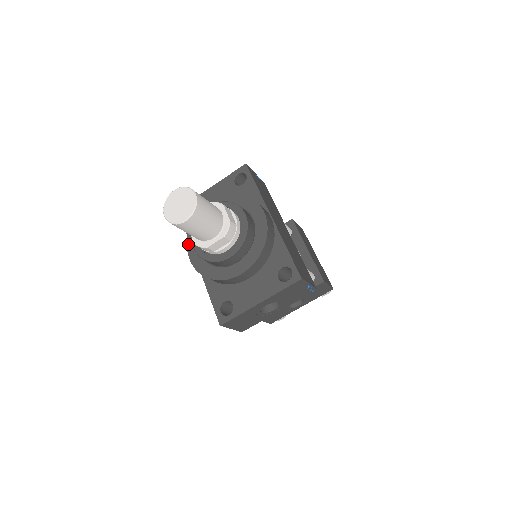
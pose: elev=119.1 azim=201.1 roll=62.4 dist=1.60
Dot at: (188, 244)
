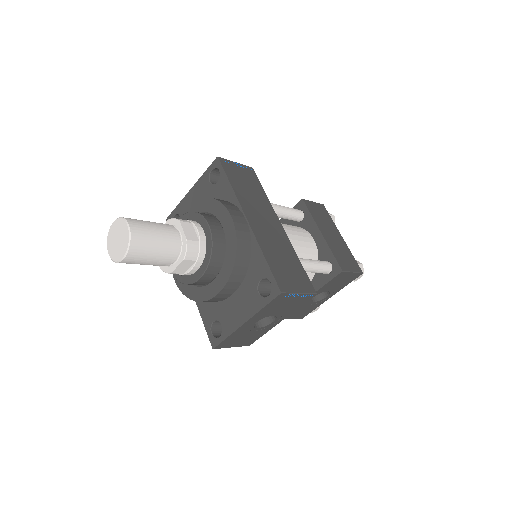
Dot at: occluded
